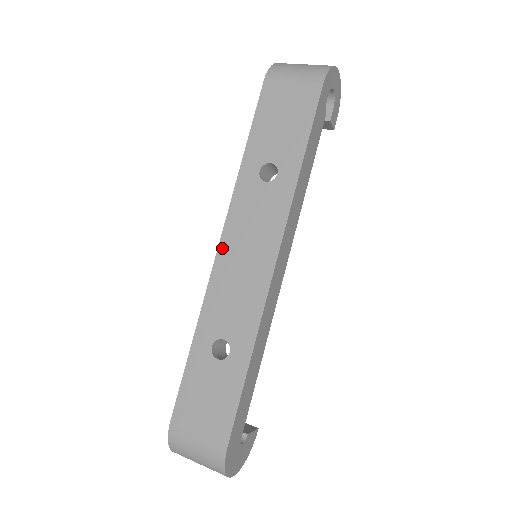
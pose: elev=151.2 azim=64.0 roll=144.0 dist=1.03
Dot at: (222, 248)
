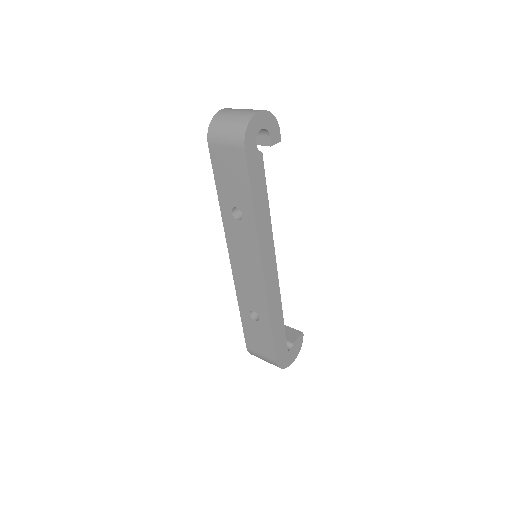
Dot at: (232, 261)
